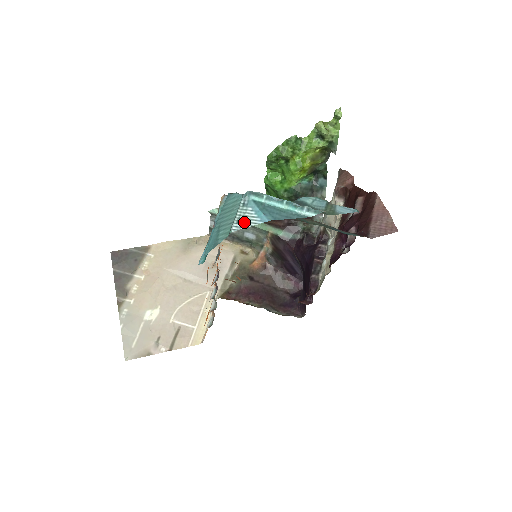
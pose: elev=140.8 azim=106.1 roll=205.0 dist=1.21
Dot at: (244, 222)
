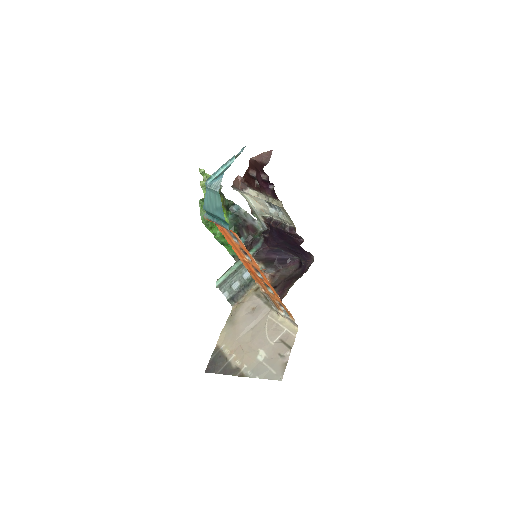
Dot at: (218, 186)
